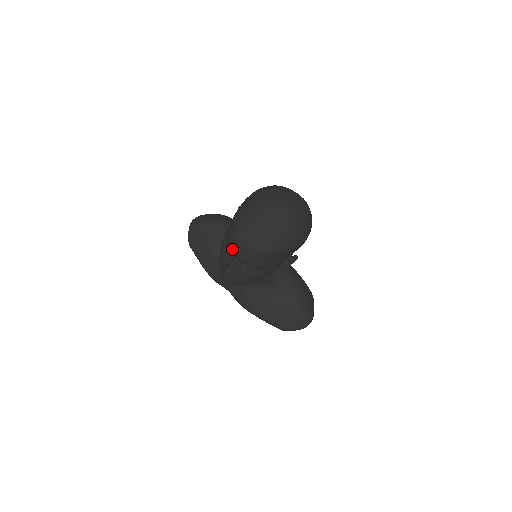
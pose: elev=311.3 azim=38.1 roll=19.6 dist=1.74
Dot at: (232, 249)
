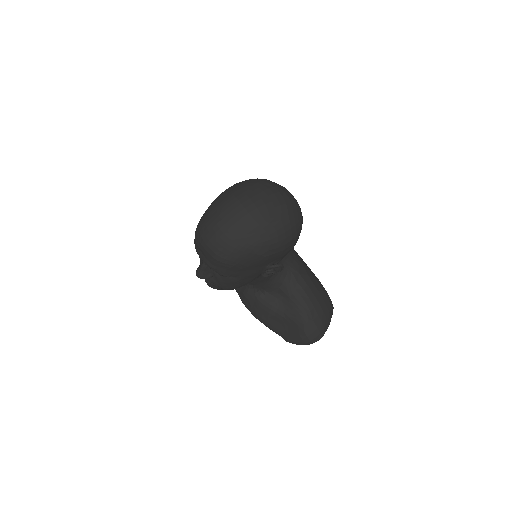
Dot at: (197, 251)
